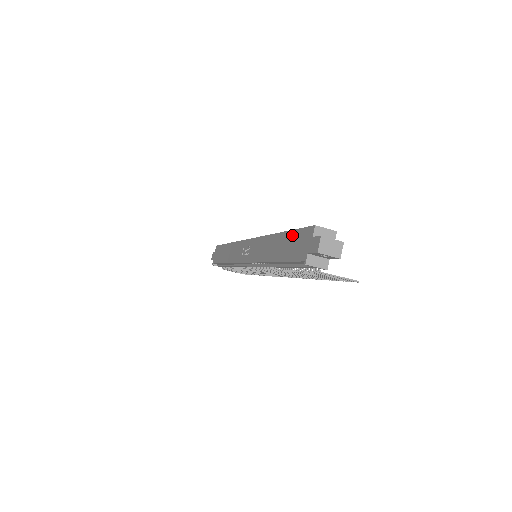
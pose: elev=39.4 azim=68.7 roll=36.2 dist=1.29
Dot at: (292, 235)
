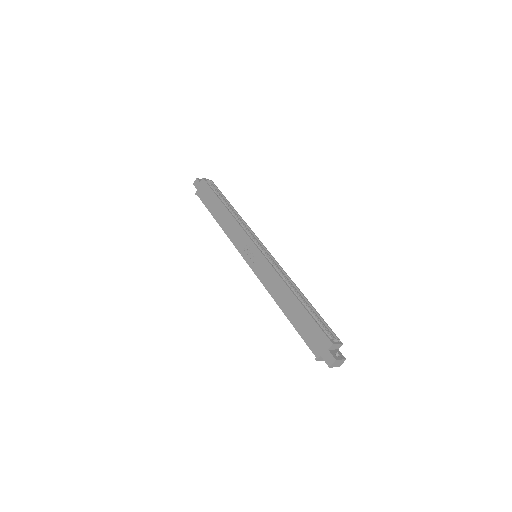
Dot at: (309, 319)
